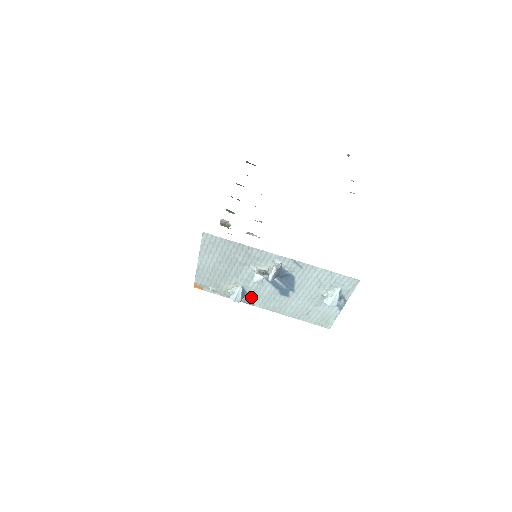
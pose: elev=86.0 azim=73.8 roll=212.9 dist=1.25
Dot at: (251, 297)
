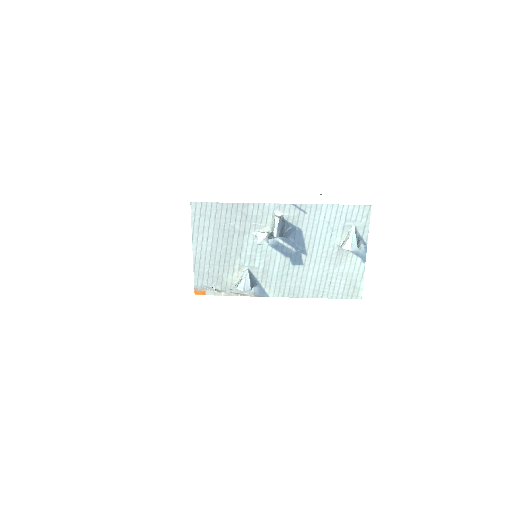
Dot at: (262, 283)
